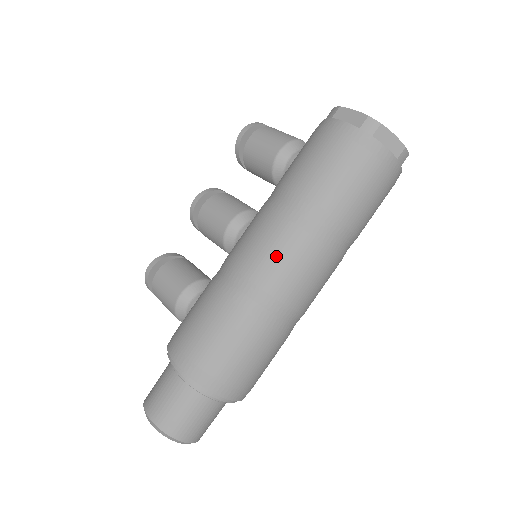
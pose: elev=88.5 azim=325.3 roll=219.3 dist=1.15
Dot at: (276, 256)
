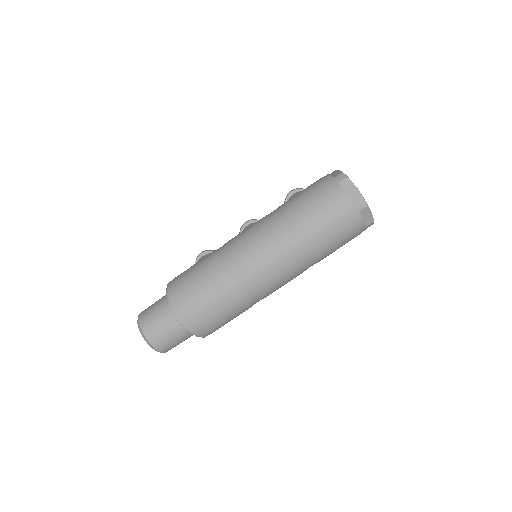
Dot at: (249, 236)
